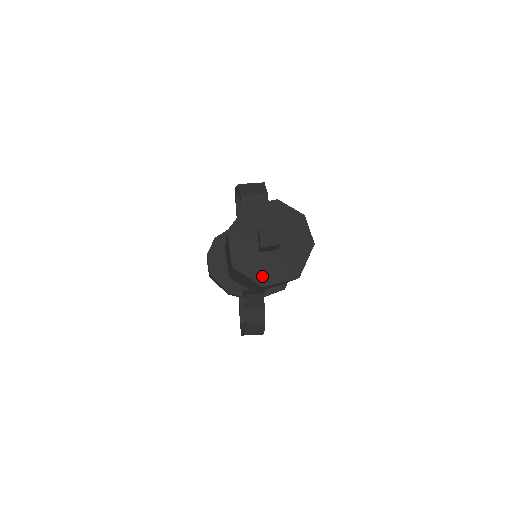
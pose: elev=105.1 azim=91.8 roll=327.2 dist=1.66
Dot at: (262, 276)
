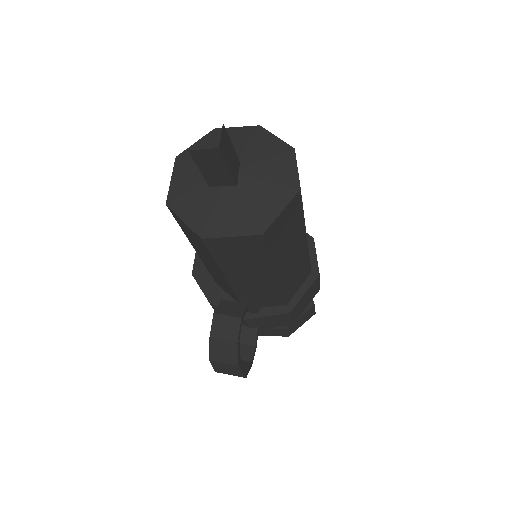
Dot at: (204, 222)
